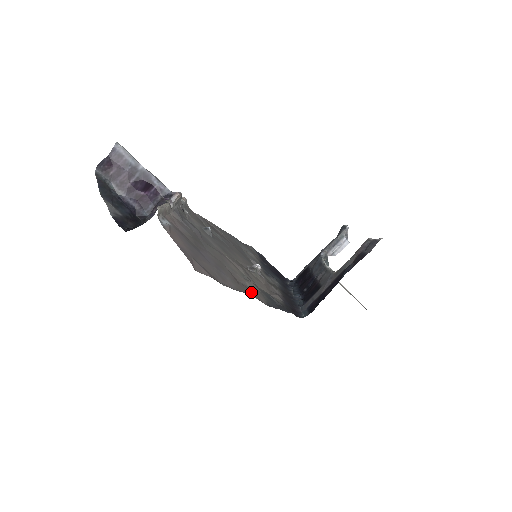
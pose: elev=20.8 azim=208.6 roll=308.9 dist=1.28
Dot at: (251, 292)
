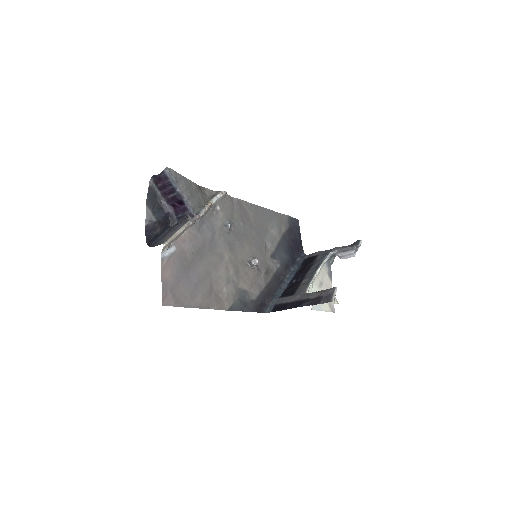
Dot at: (215, 304)
